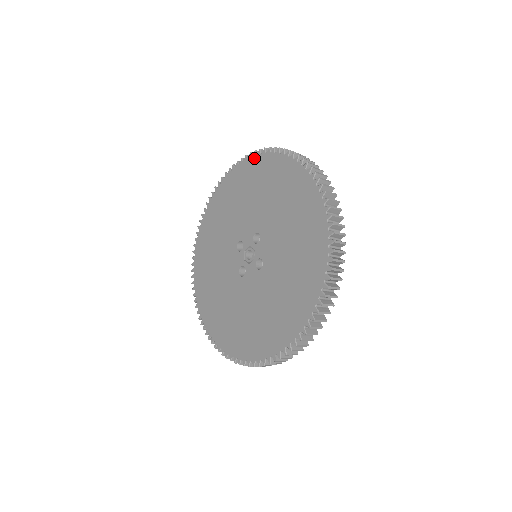
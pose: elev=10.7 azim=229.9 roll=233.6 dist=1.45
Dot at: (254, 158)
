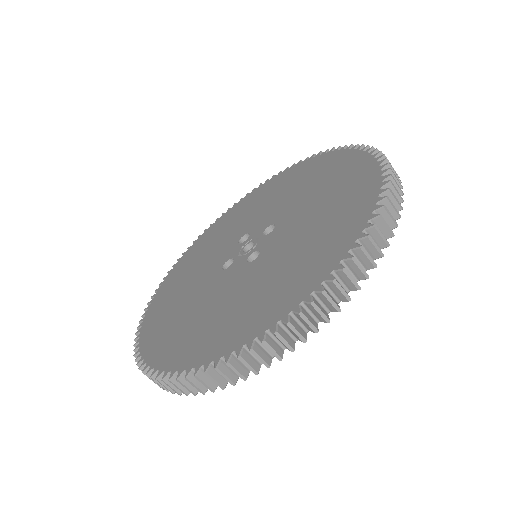
Dot at: (186, 253)
